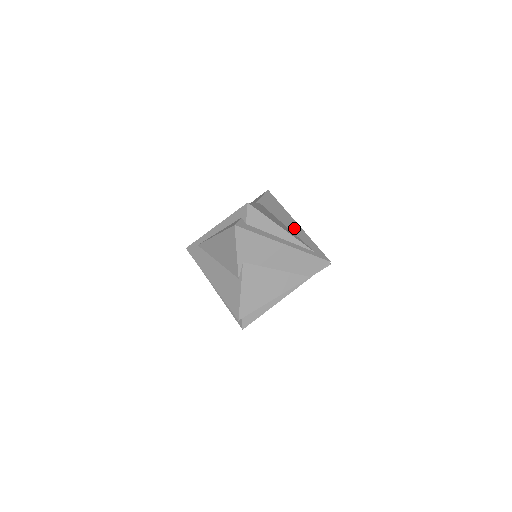
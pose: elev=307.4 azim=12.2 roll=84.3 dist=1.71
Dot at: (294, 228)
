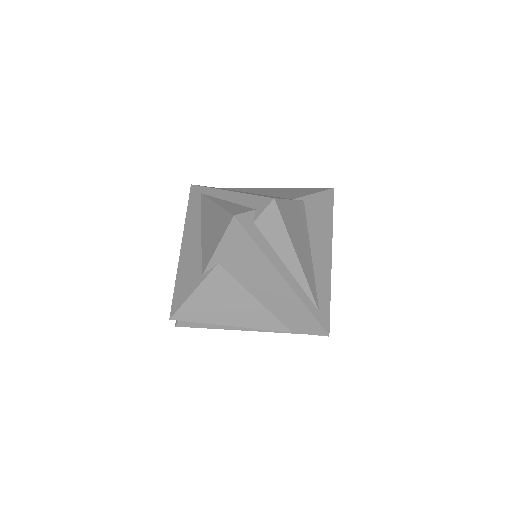
Dot at: (321, 261)
